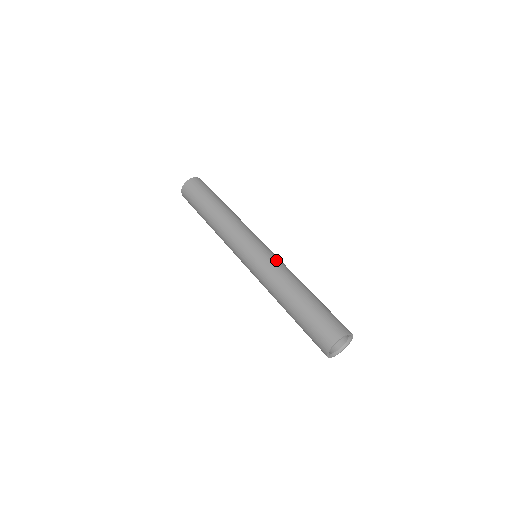
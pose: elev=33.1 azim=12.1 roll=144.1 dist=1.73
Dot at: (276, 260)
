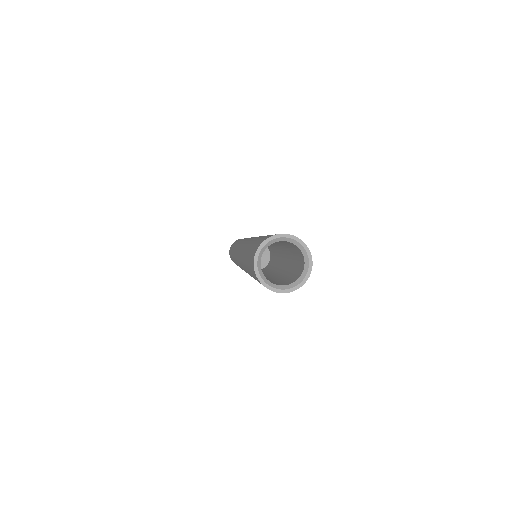
Dot at: occluded
